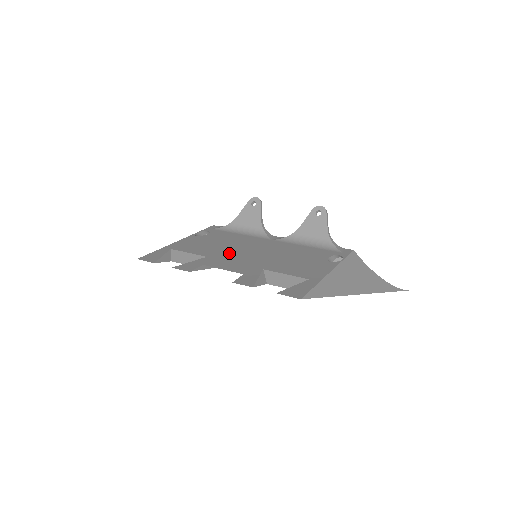
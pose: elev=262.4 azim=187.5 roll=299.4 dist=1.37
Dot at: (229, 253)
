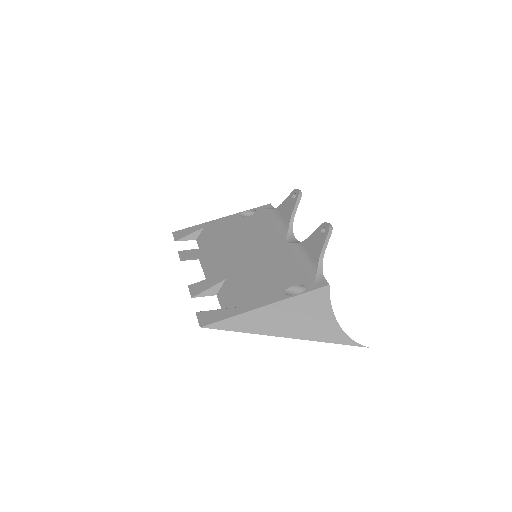
Dot at: (231, 248)
